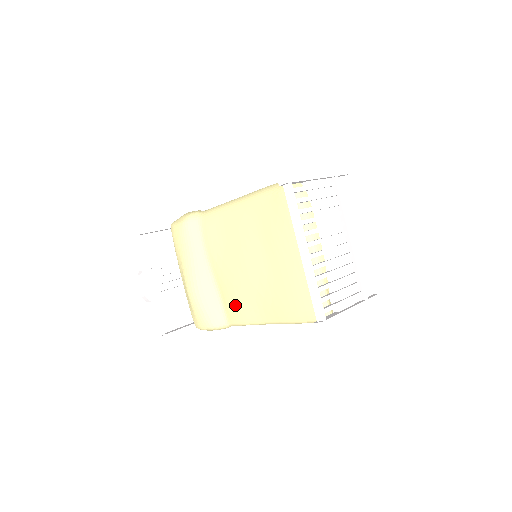
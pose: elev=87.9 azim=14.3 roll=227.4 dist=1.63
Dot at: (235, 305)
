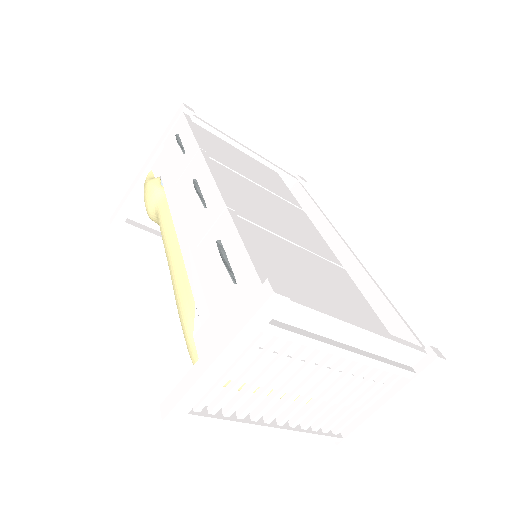
Dot at: occluded
